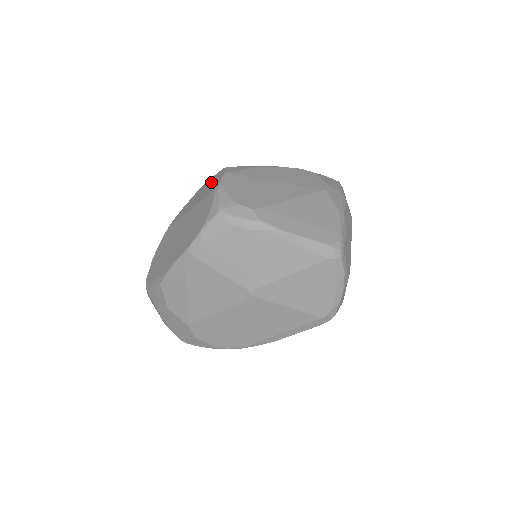
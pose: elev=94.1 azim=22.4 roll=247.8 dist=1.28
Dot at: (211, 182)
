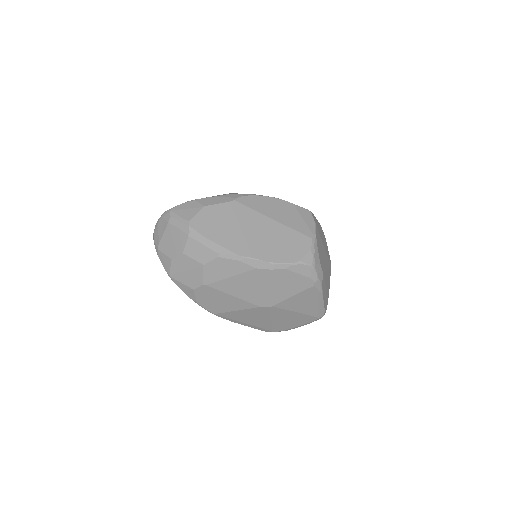
Dot at: (300, 215)
